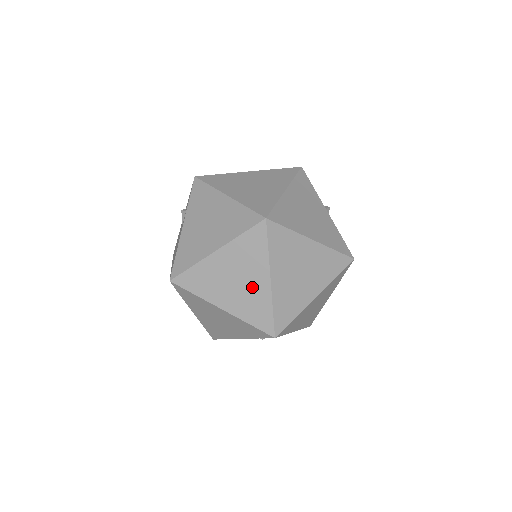
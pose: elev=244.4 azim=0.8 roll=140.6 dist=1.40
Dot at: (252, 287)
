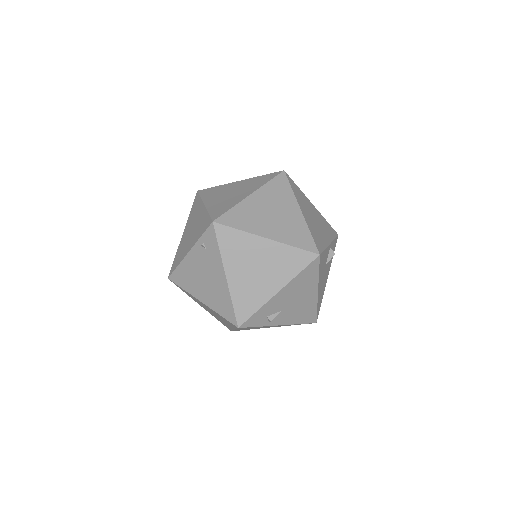
Dot at: (236, 196)
